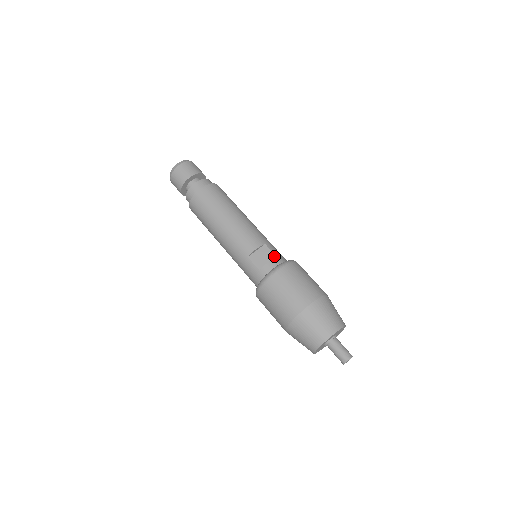
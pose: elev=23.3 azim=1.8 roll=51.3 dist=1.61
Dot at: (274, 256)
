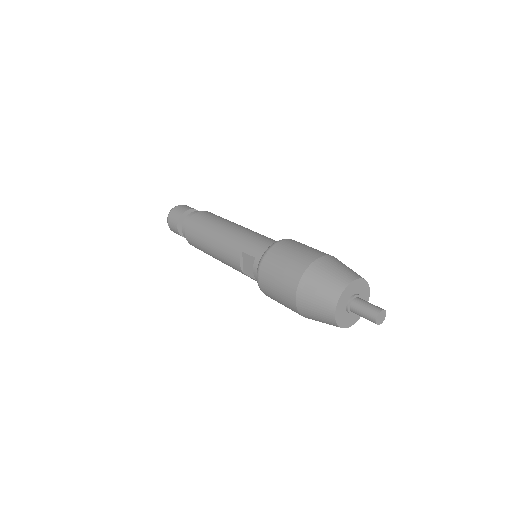
Dot at: (253, 259)
